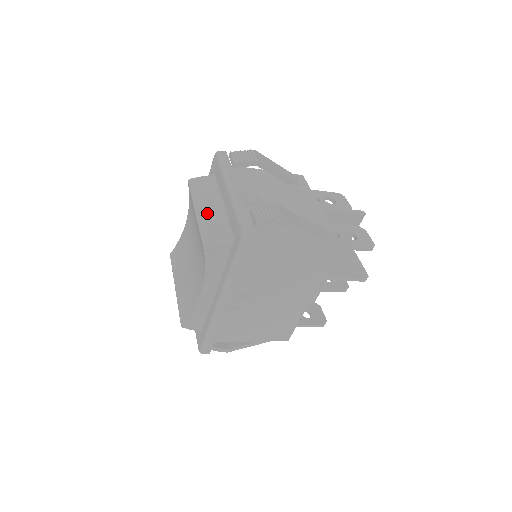
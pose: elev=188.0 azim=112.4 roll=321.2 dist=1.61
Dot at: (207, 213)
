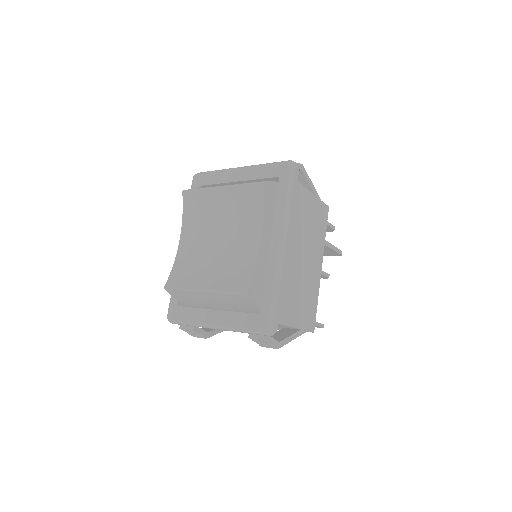
Dot at: occluded
